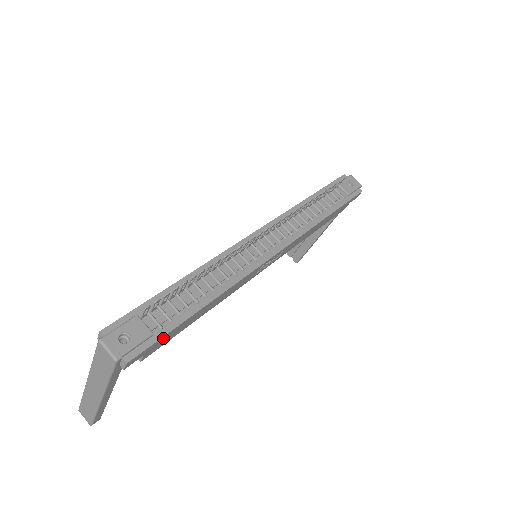
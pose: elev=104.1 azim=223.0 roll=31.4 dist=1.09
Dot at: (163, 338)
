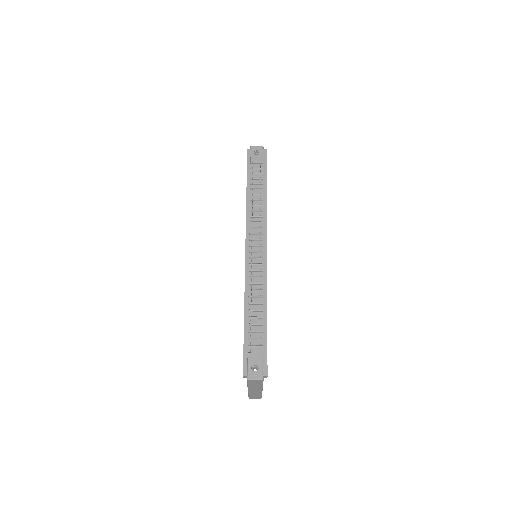
Dot at: occluded
